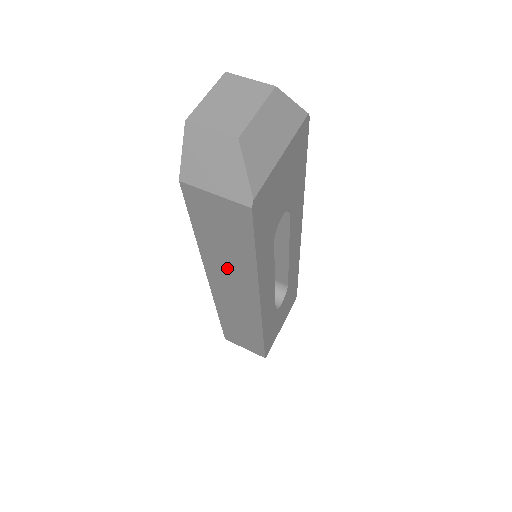
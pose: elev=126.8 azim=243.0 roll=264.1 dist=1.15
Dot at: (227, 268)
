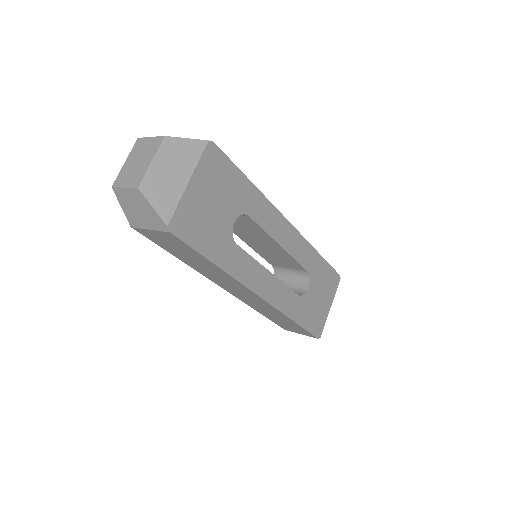
Dot at: (215, 275)
